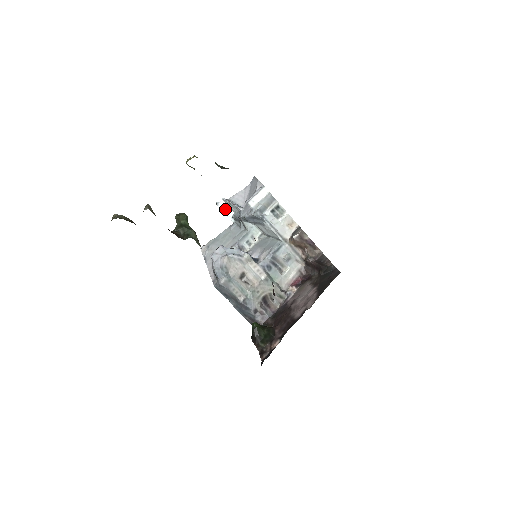
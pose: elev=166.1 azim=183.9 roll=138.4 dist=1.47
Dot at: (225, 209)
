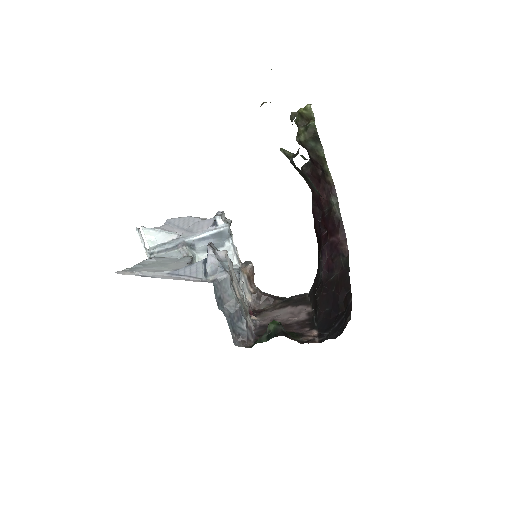
Dot at: (143, 239)
